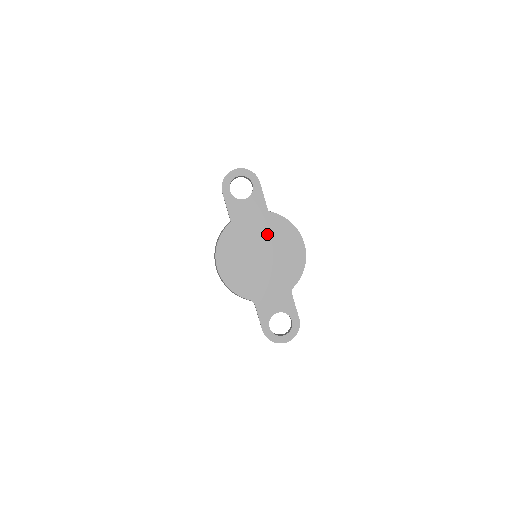
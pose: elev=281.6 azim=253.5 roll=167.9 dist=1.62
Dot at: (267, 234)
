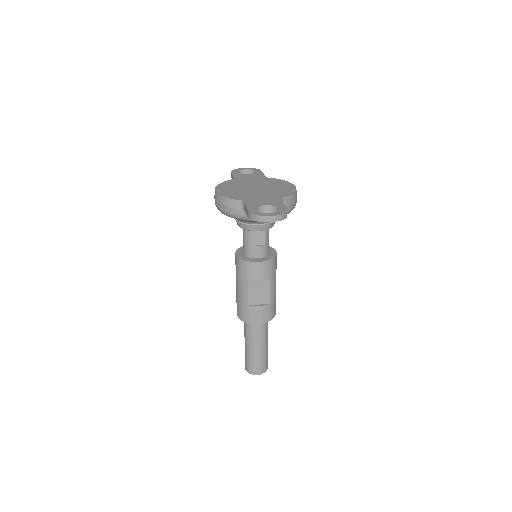
Dot at: (263, 183)
